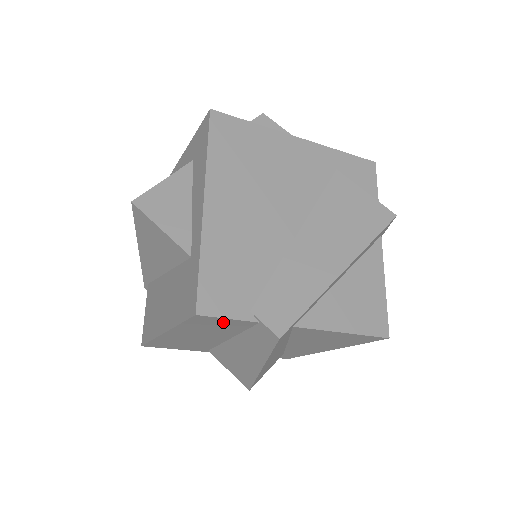
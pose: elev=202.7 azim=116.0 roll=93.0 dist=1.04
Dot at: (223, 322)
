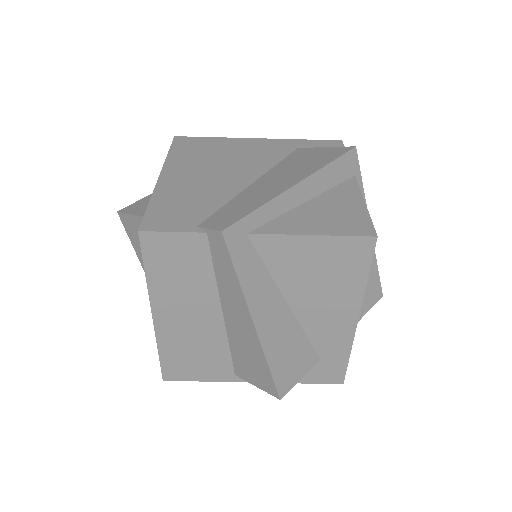
Dot at: (176, 247)
